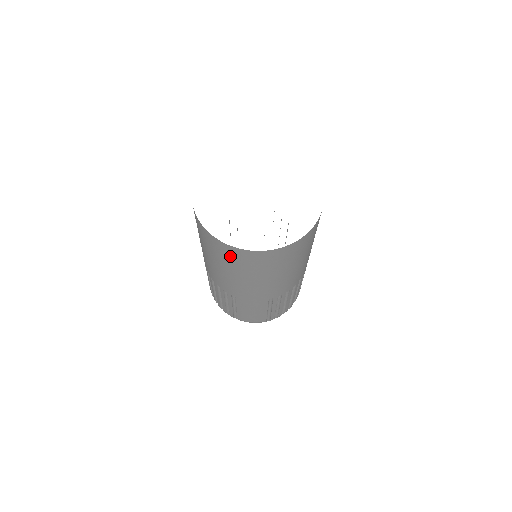
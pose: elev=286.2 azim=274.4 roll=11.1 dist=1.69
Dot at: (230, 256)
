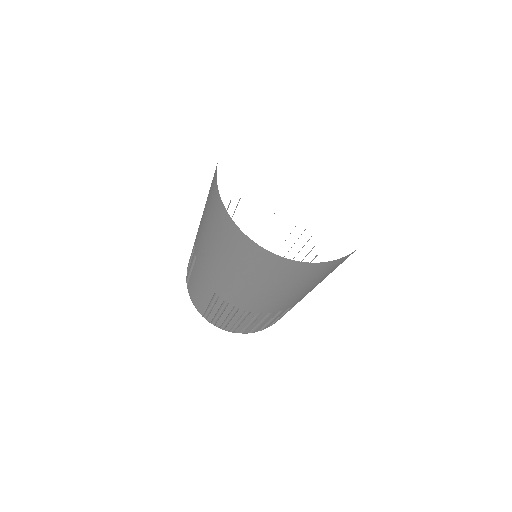
Dot at: (213, 201)
